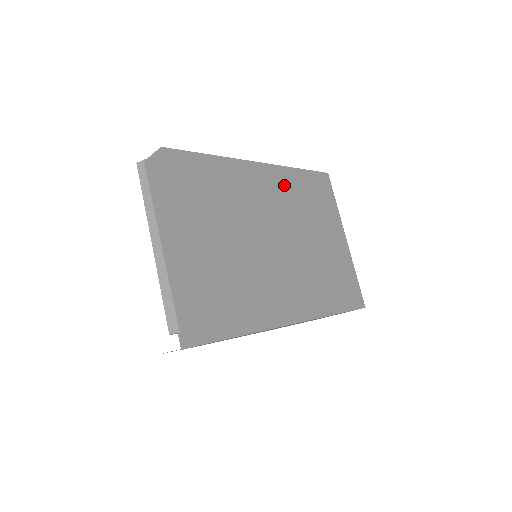
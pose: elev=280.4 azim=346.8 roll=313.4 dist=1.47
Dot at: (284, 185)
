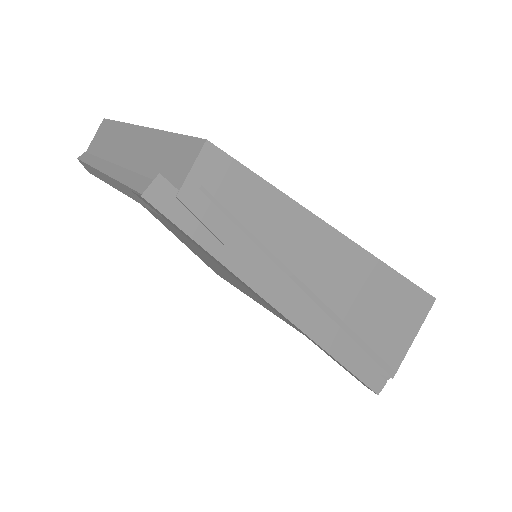
Dot at: occluded
